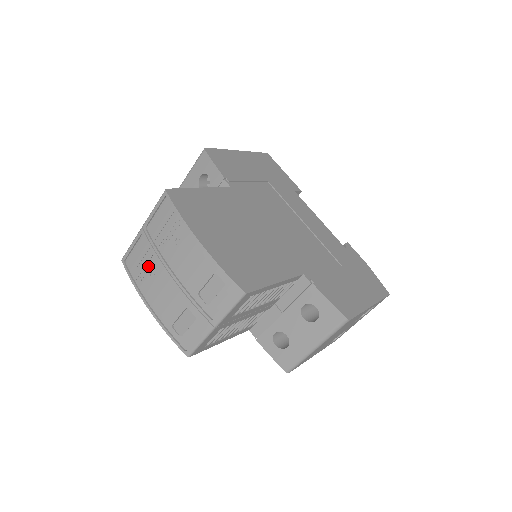
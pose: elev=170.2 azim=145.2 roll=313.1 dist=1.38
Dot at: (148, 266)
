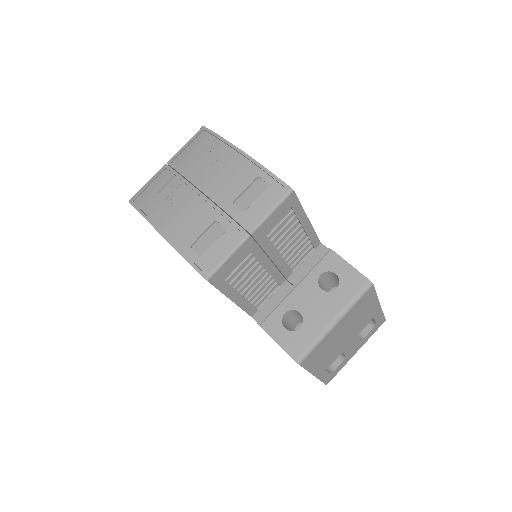
Dot at: (168, 193)
